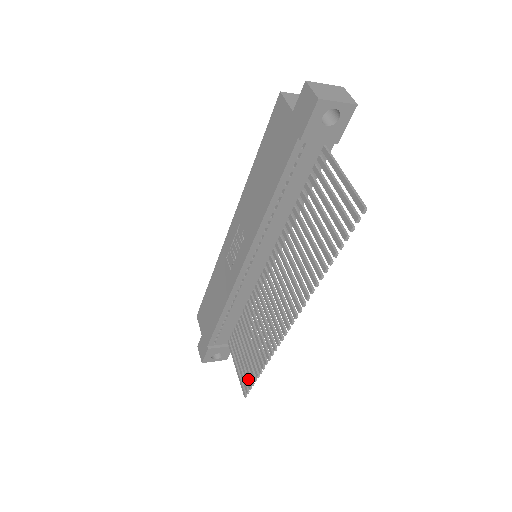
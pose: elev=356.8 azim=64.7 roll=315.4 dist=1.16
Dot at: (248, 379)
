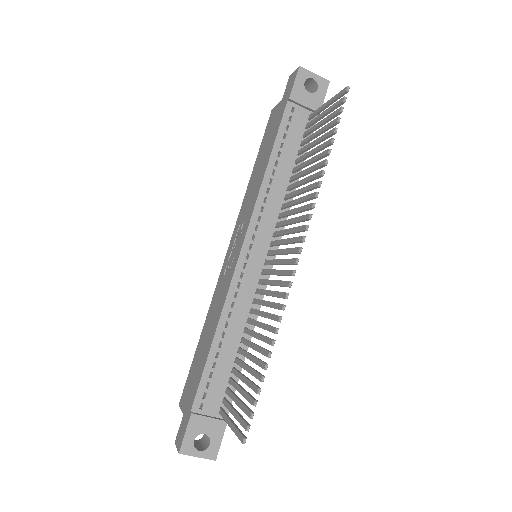
Dot at: (248, 408)
